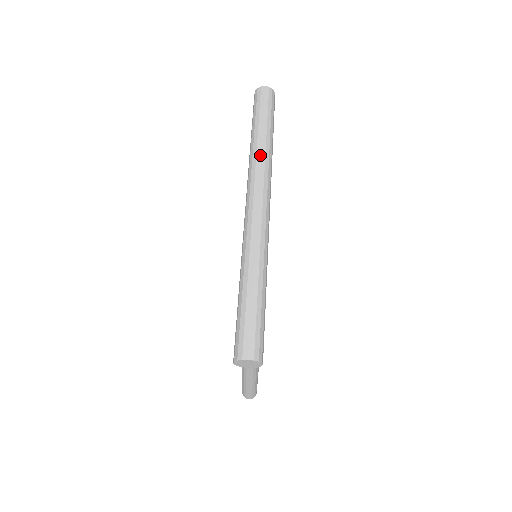
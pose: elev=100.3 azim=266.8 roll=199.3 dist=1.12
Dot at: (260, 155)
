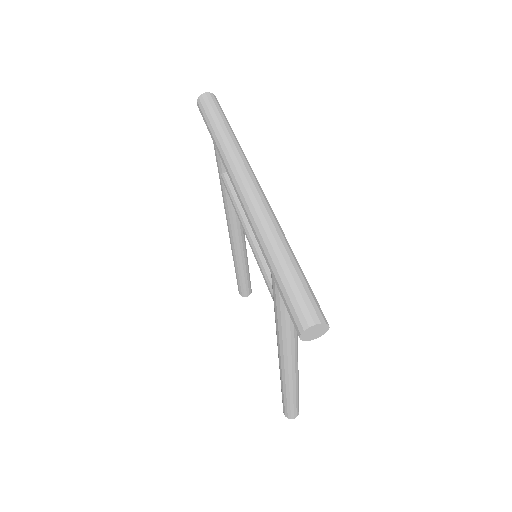
Dot at: (230, 147)
